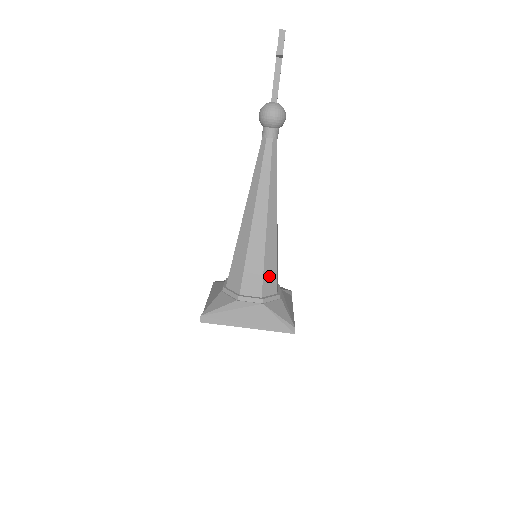
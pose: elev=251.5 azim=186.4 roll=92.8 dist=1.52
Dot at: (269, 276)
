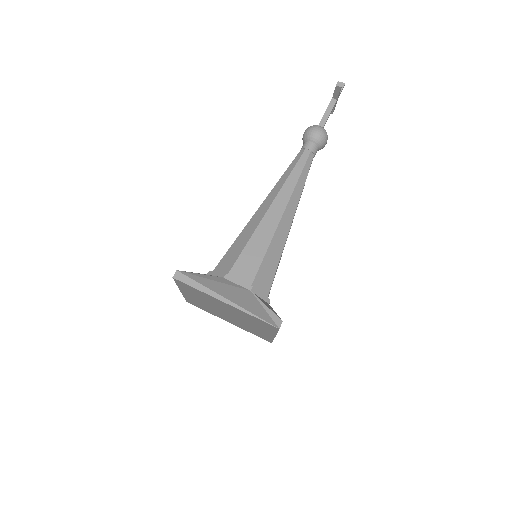
Dot at: (266, 270)
